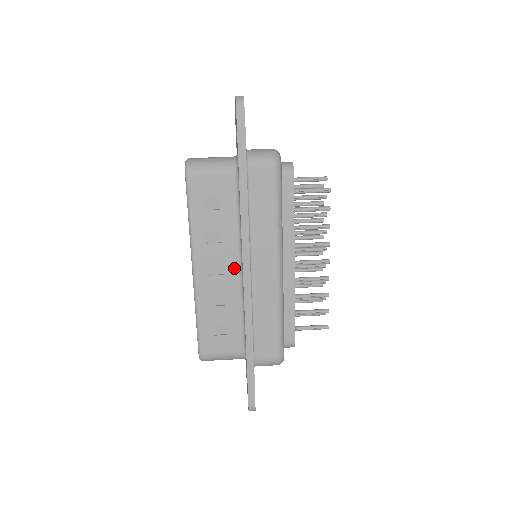
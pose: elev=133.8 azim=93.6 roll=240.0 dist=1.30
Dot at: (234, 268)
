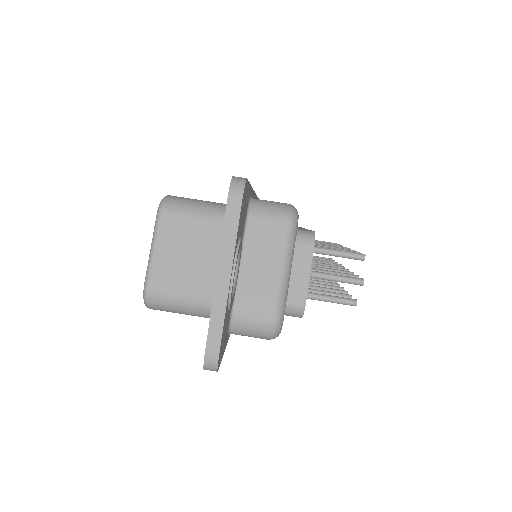
Dot at: occluded
